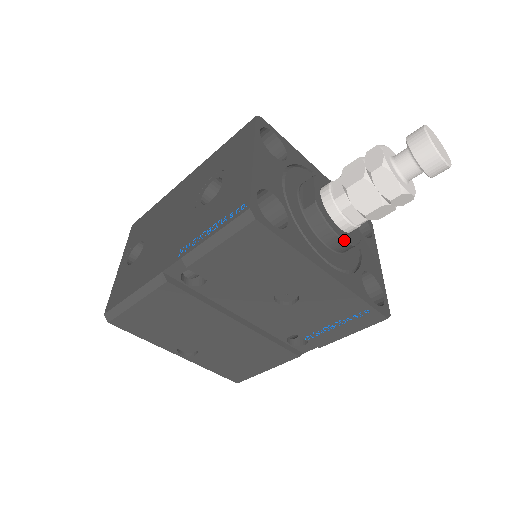
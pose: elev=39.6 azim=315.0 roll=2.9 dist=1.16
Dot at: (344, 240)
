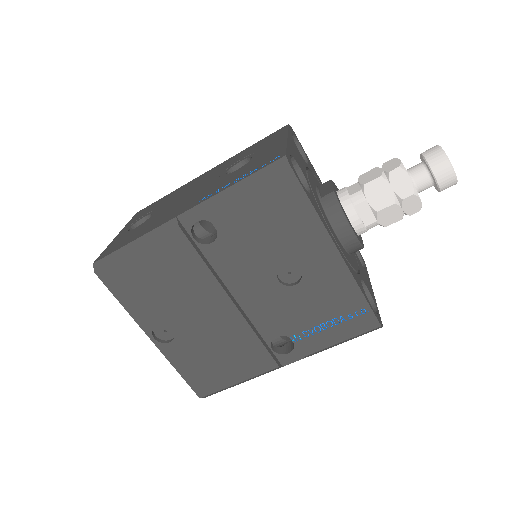
Dot at: (354, 232)
